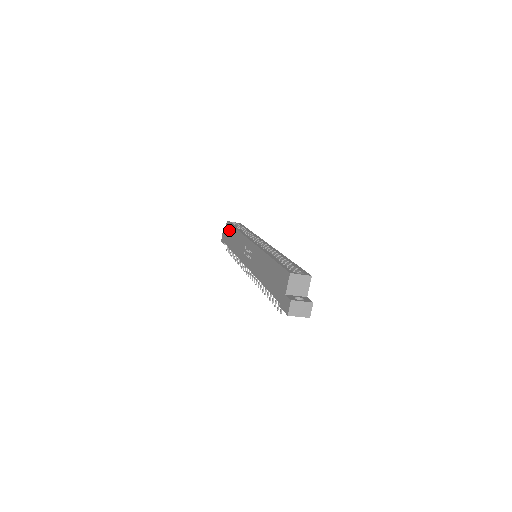
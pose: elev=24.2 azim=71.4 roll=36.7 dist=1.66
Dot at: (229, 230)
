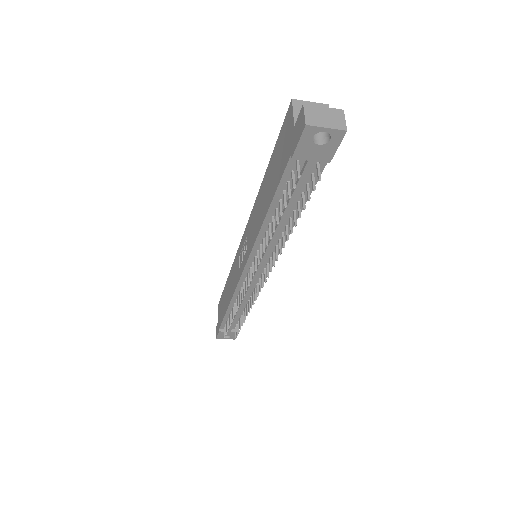
Dot at: (221, 302)
